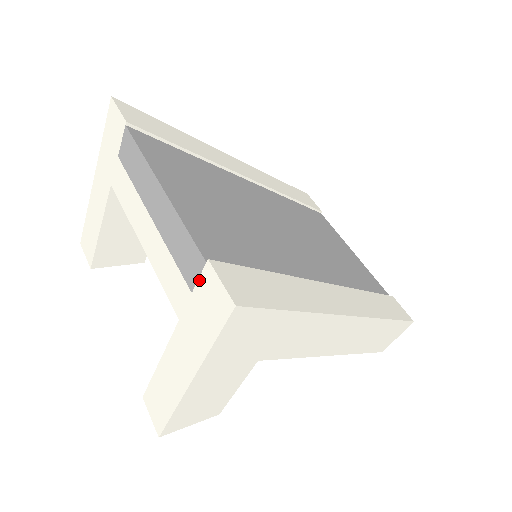
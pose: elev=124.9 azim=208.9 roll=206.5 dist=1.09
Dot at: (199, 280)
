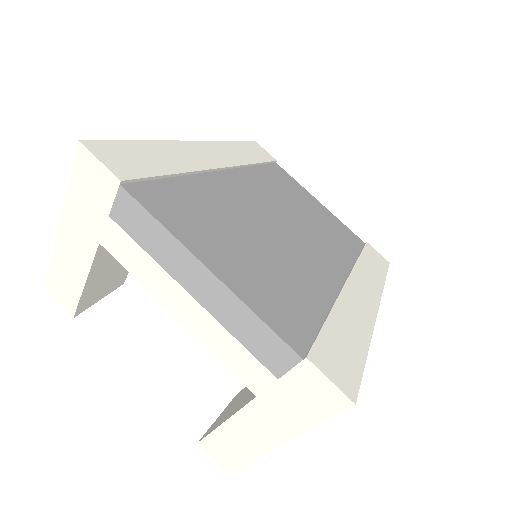
Dot at: (291, 372)
